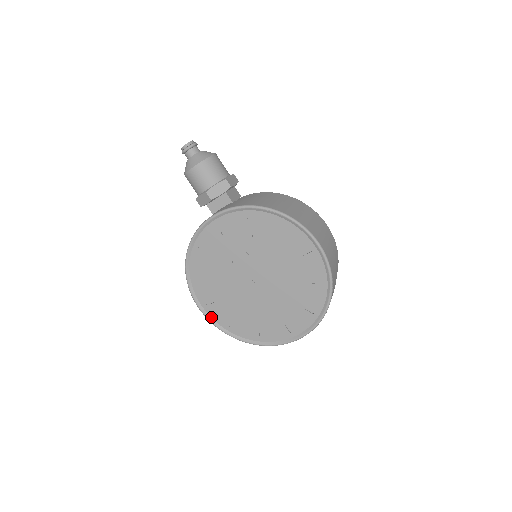
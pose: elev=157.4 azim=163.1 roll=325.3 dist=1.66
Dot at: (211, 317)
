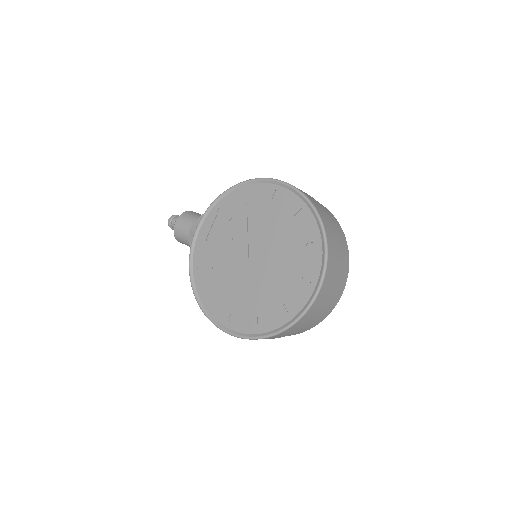
Dot at: (238, 332)
